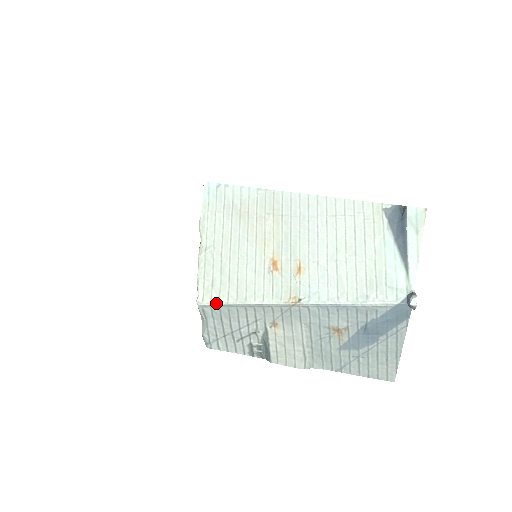
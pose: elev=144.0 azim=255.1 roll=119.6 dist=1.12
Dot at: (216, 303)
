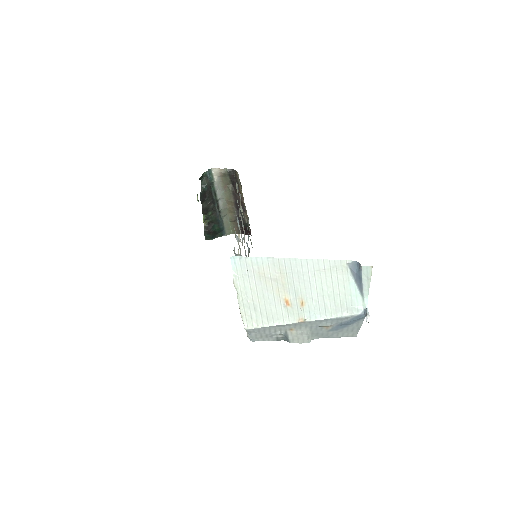
Dot at: (256, 328)
